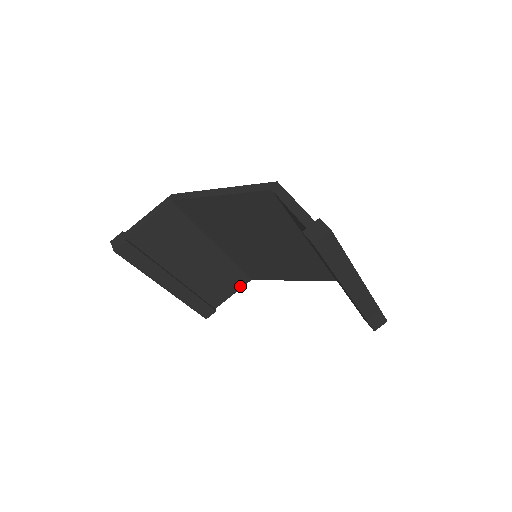
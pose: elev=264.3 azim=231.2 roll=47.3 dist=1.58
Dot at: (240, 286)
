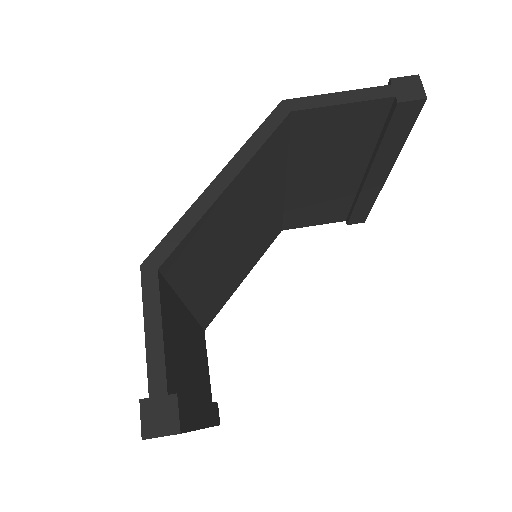
Dot at: (205, 349)
